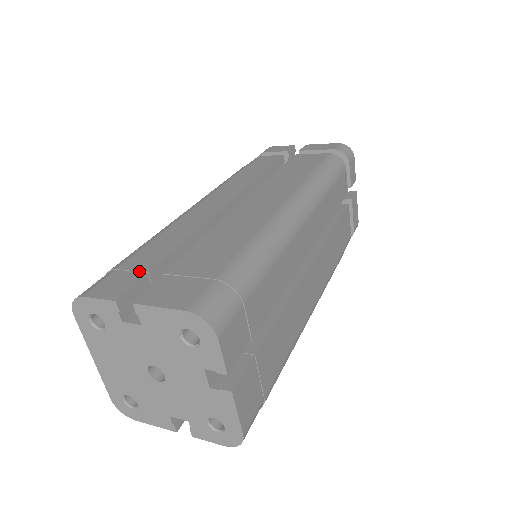
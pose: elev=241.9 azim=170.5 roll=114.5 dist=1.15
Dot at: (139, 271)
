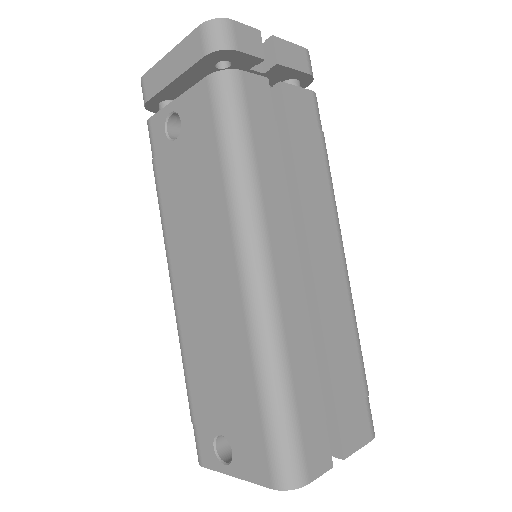
Dot at: (320, 424)
